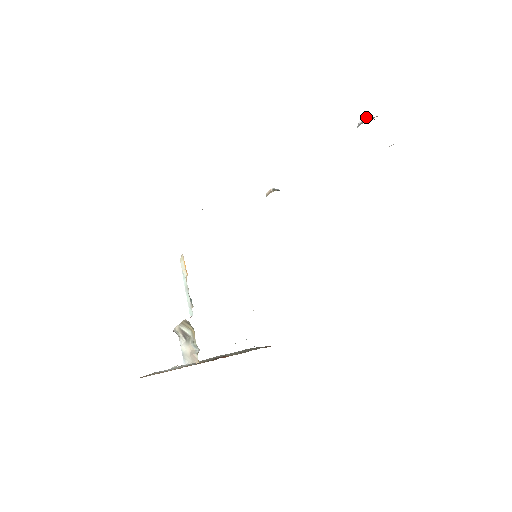
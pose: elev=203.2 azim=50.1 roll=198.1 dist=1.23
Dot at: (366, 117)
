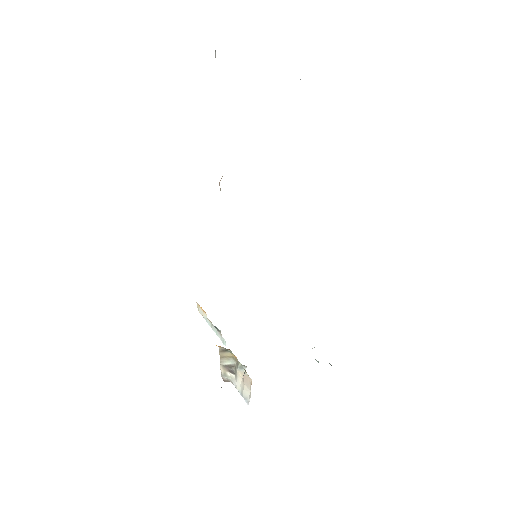
Dot at: (215, 50)
